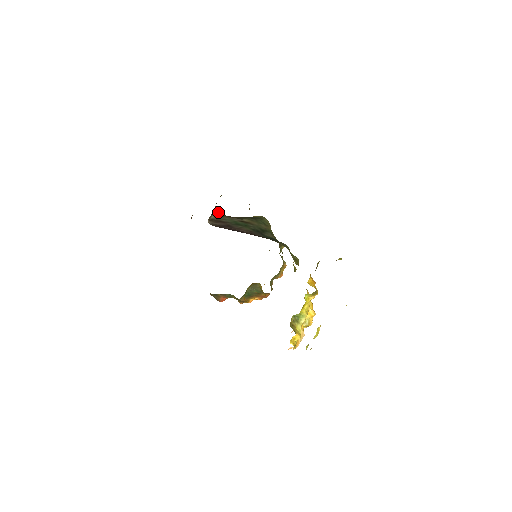
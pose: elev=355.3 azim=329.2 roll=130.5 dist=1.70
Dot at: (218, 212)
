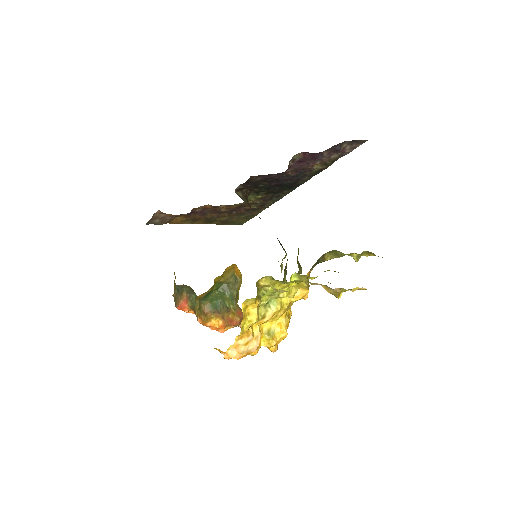
Dot at: (247, 201)
